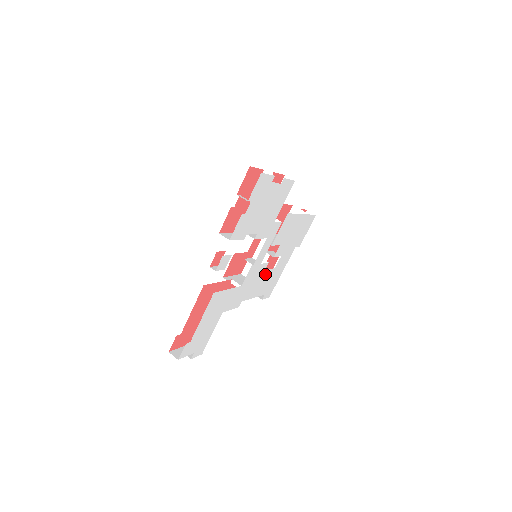
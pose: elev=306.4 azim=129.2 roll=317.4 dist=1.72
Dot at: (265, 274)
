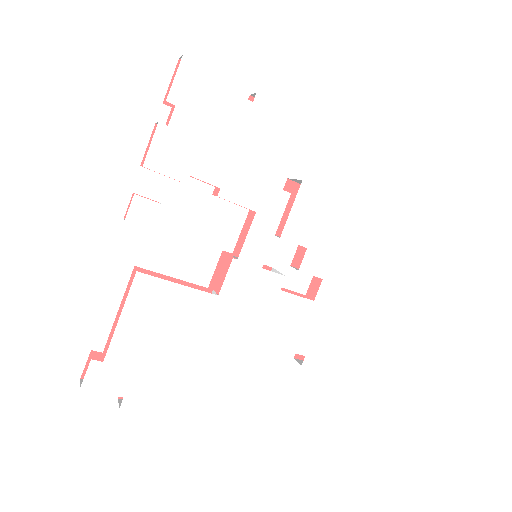
Dot at: (287, 302)
